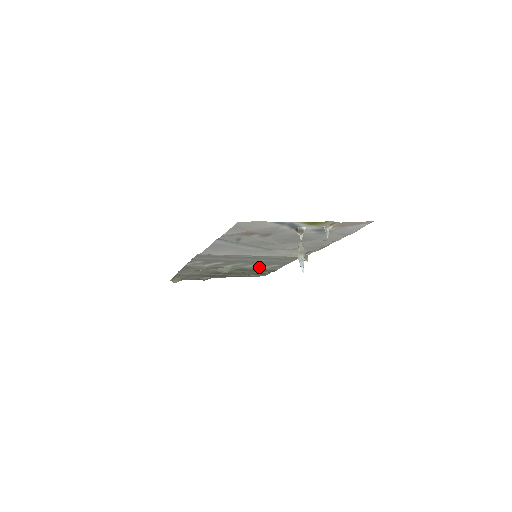
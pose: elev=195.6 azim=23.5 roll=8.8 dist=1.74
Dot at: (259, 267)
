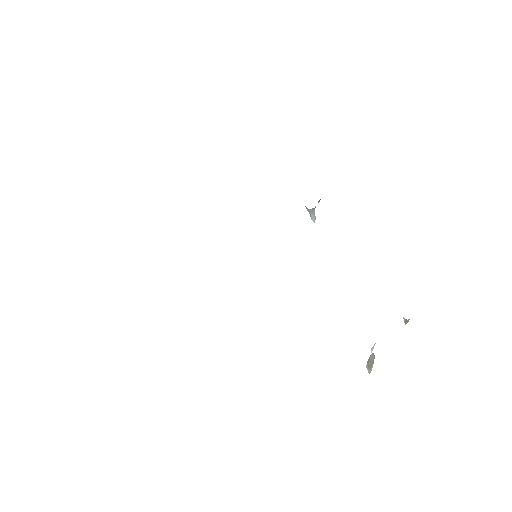
Dot at: occluded
